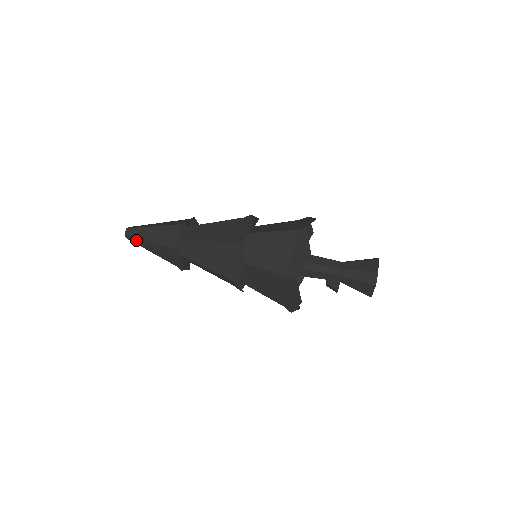
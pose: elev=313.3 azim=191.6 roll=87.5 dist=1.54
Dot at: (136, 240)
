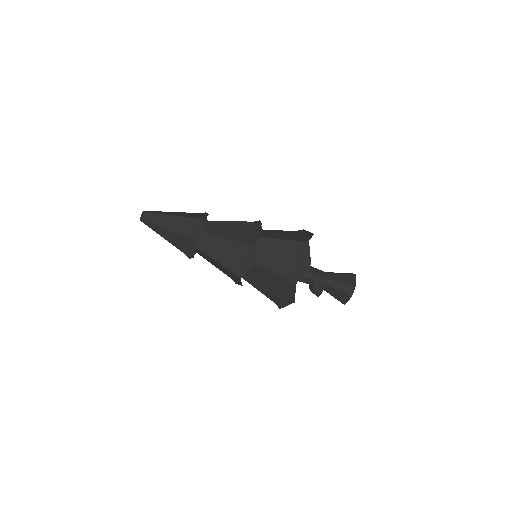
Dot at: (151, 224)
